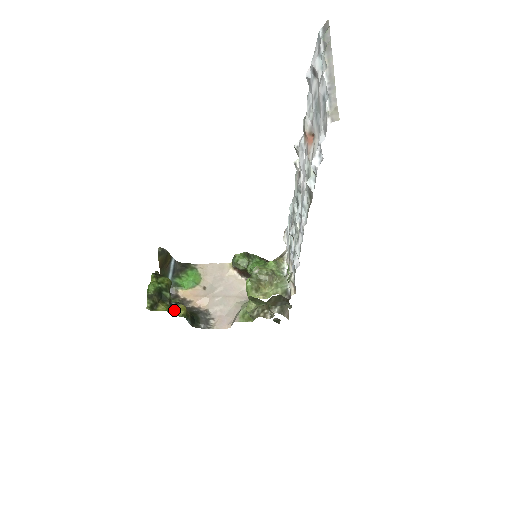
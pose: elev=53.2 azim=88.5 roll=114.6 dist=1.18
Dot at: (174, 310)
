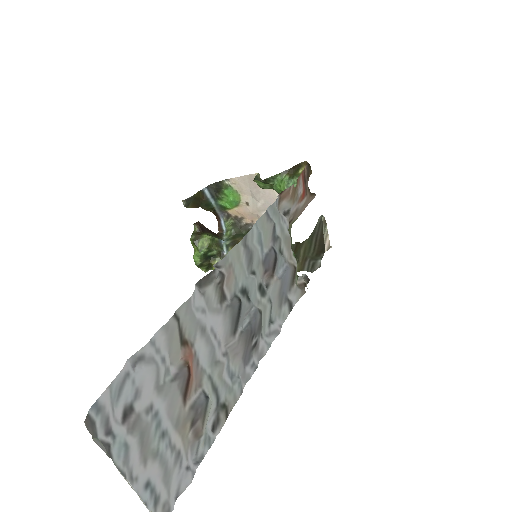
Dot at: occluded
